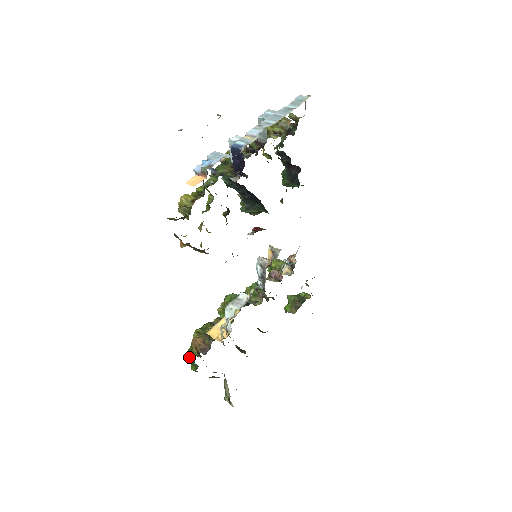
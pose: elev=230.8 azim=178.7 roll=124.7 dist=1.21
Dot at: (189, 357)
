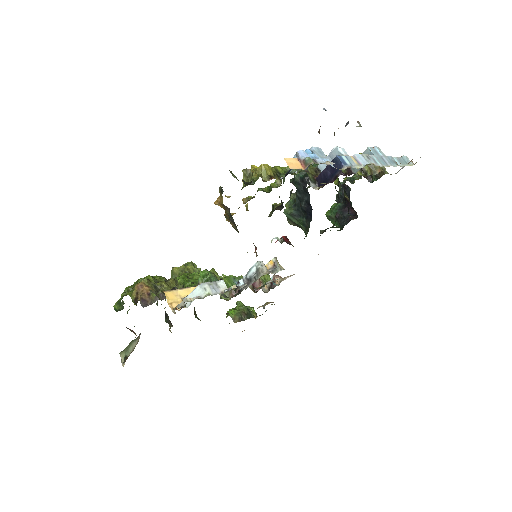
Dot at: (122, 295)
